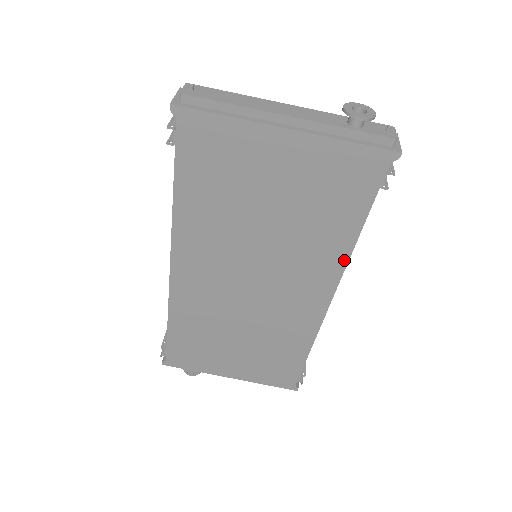
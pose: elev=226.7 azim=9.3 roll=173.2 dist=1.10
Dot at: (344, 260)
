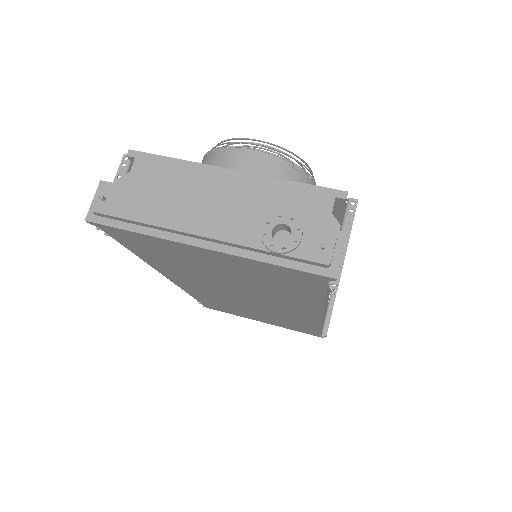
Dot at: (319, 307)
